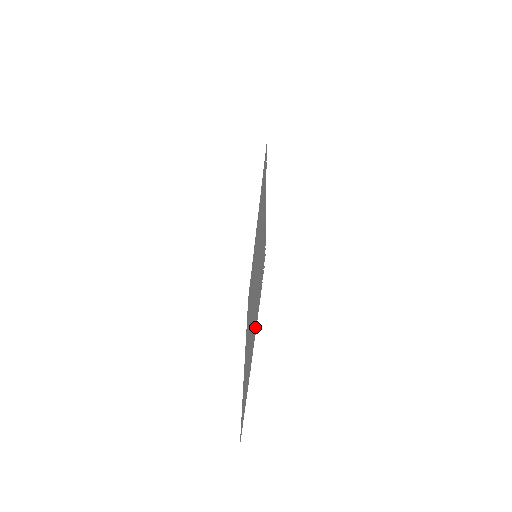
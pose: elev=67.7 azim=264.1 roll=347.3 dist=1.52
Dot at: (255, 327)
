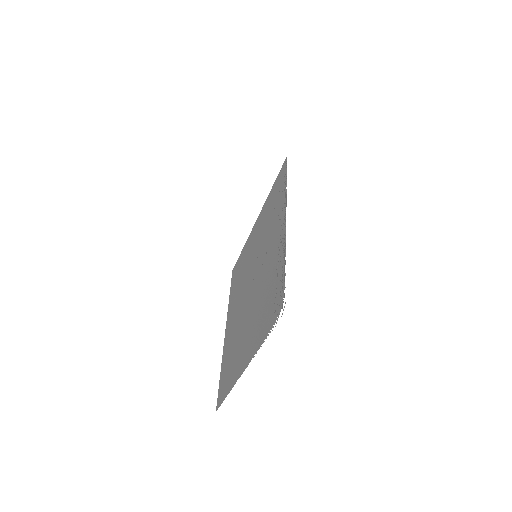
Dot at: (257, 343)
